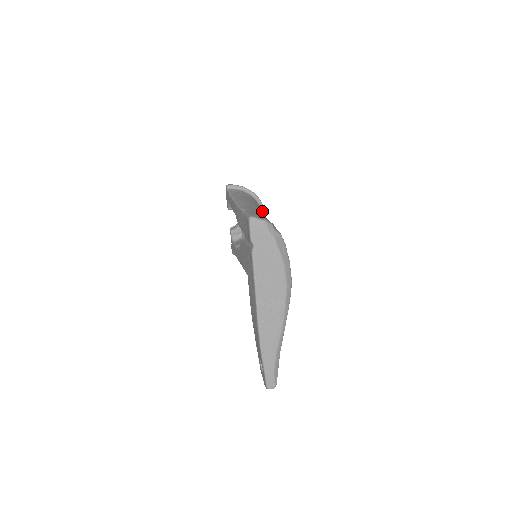
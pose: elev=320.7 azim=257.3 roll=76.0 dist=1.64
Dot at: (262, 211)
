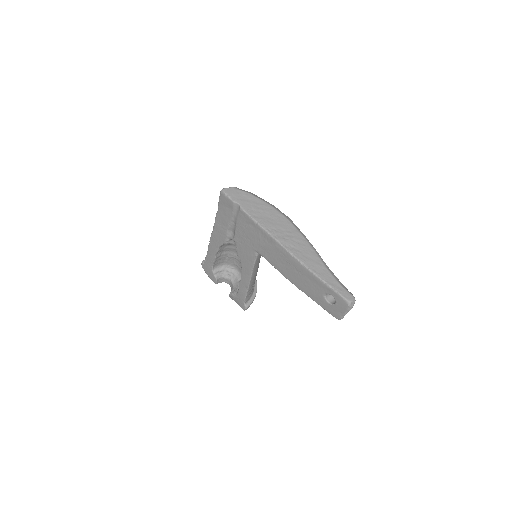
Dot at: occluded
